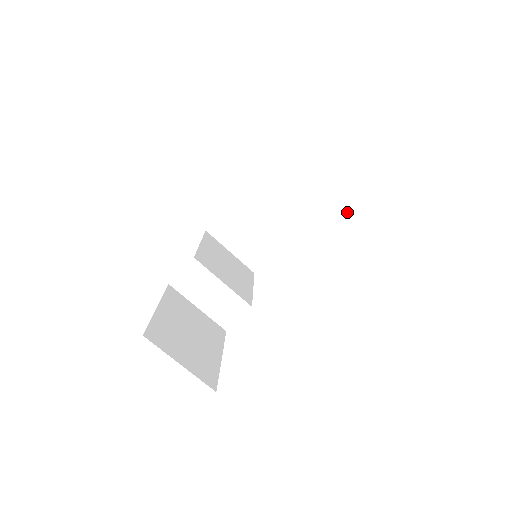
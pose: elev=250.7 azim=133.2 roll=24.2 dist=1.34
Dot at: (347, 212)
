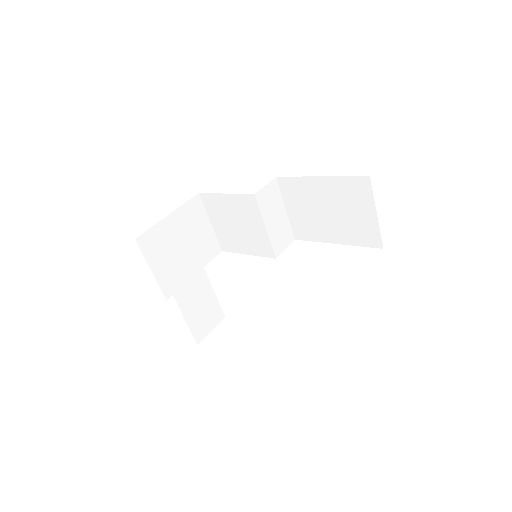
Dot at: (294, 239)
